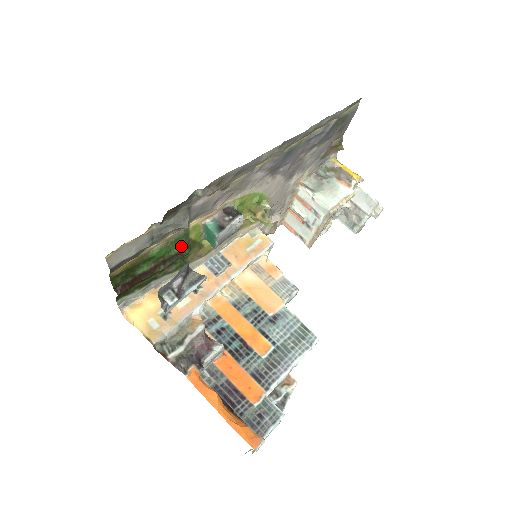
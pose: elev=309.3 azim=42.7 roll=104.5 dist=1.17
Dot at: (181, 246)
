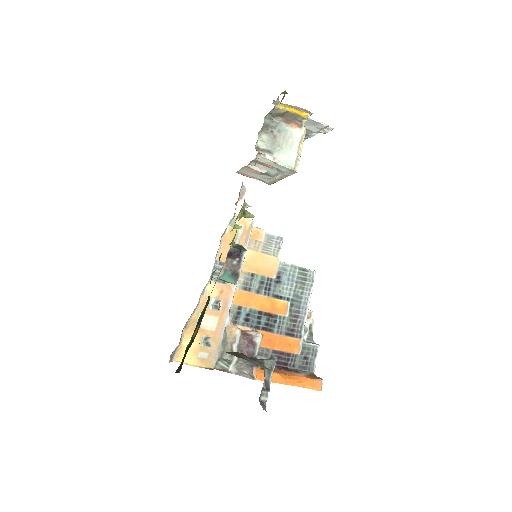
Dot at: (205, 305)
